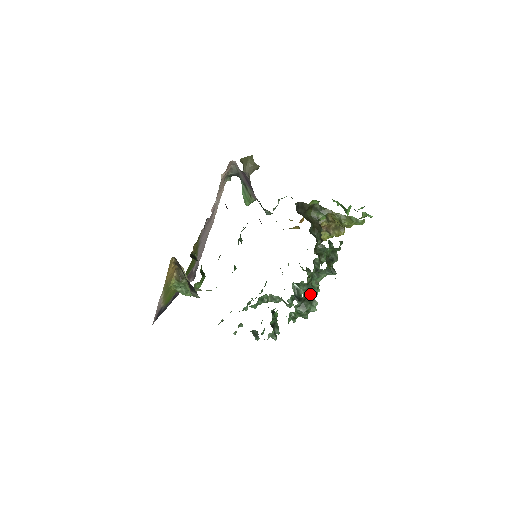
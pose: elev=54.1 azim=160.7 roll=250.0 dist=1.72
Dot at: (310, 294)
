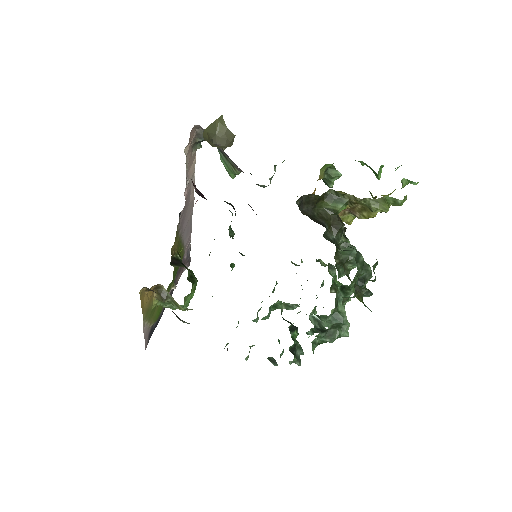
Dot at: occluded
